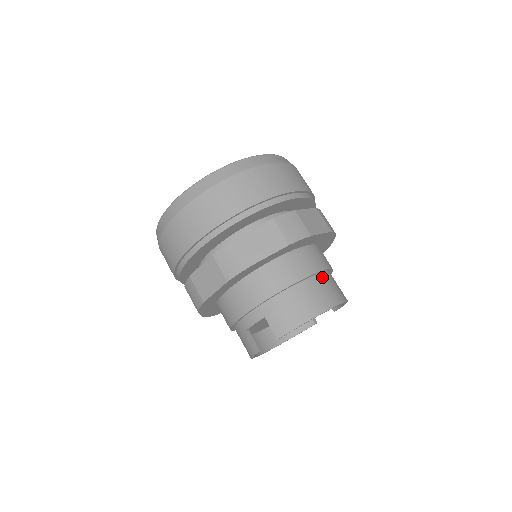
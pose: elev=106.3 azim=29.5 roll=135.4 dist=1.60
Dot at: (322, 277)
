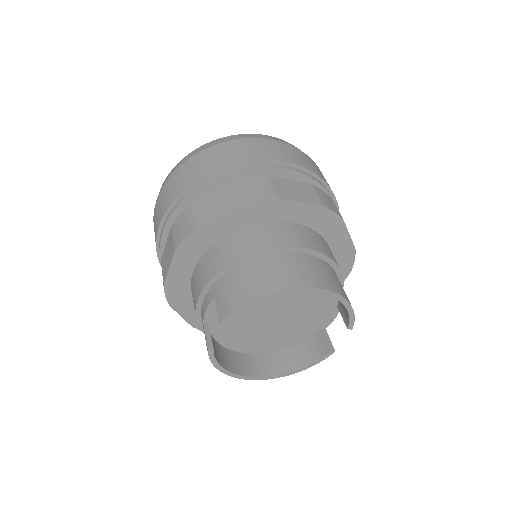
Dot at: (300, 256)
